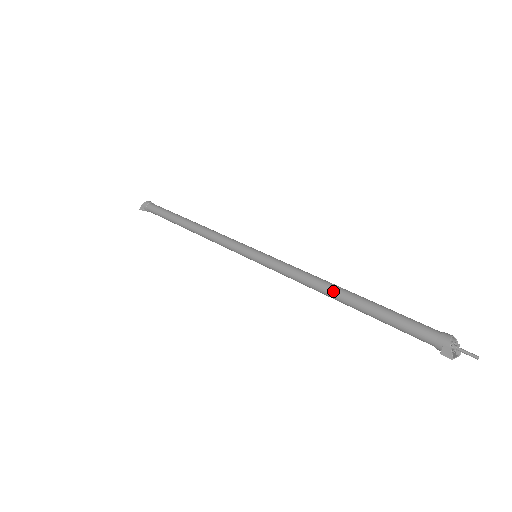
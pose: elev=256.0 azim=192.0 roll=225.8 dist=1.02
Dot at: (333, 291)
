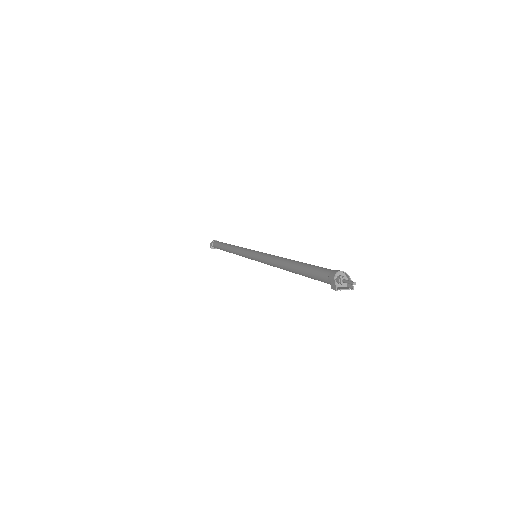
Dot at: (284, 263)
